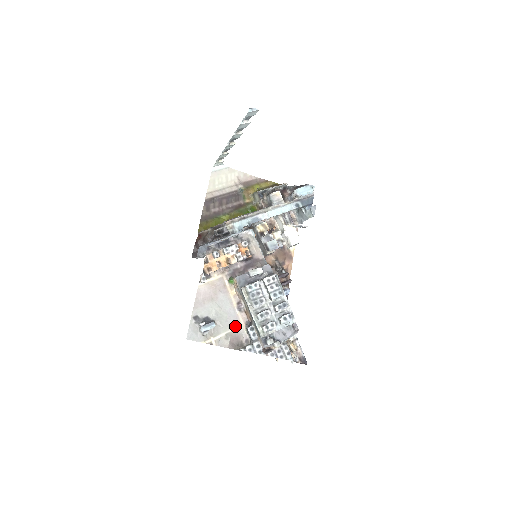
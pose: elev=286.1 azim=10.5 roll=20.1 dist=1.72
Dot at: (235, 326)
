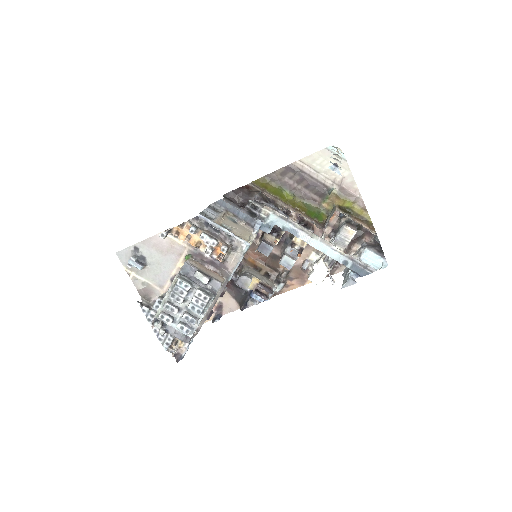
Dot at: (157, 285)
